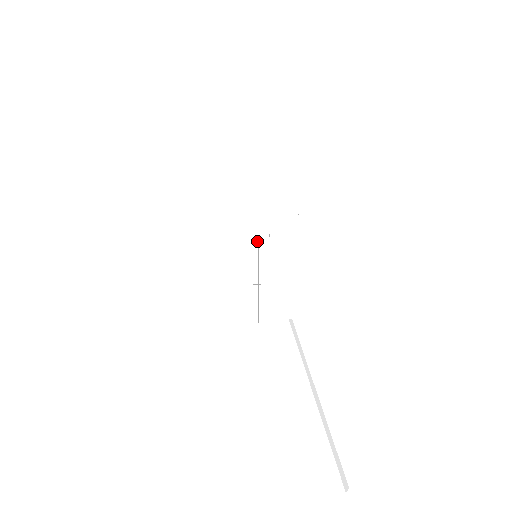
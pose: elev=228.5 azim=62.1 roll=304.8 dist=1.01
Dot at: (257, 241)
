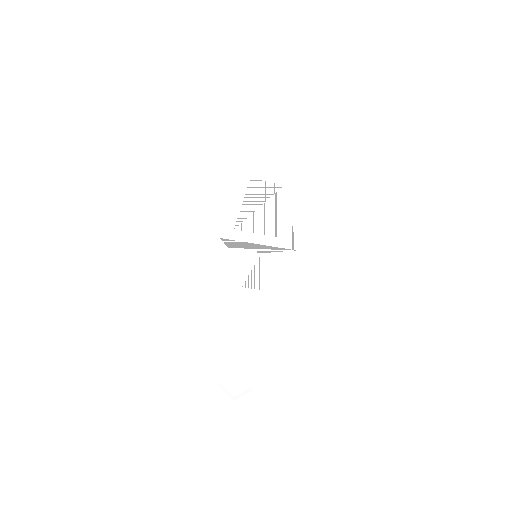
Dot at: (259, 251)
